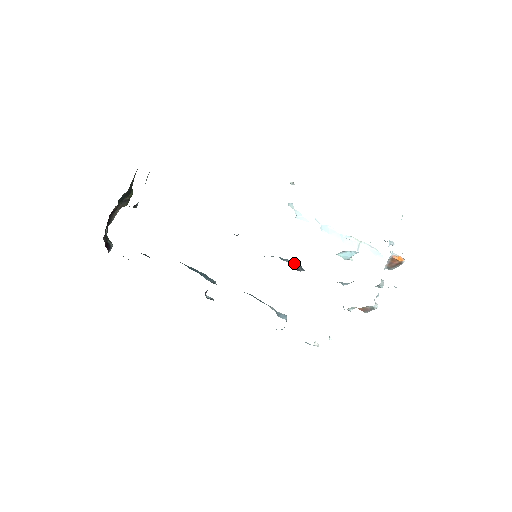
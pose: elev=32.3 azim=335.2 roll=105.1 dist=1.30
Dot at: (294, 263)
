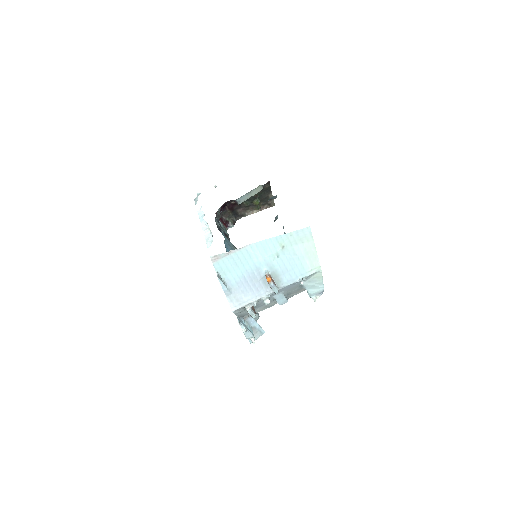
Dot at: occluded
